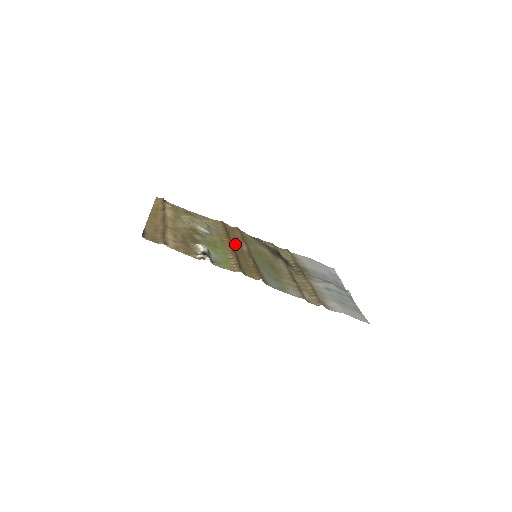
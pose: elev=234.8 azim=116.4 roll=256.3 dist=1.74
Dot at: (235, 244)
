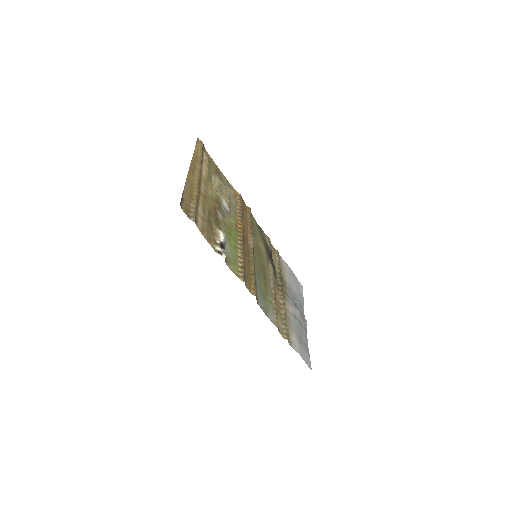
Dot at: (245, 234)
